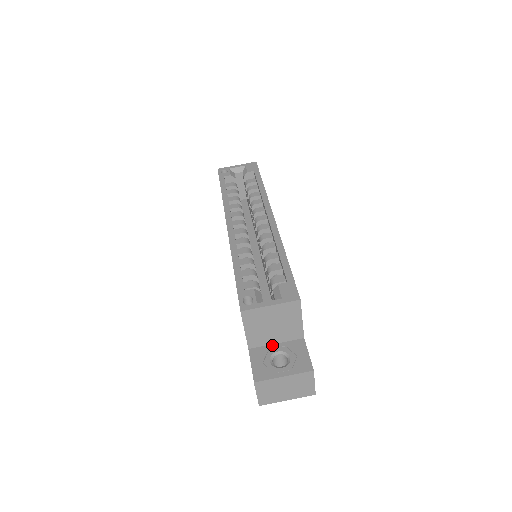
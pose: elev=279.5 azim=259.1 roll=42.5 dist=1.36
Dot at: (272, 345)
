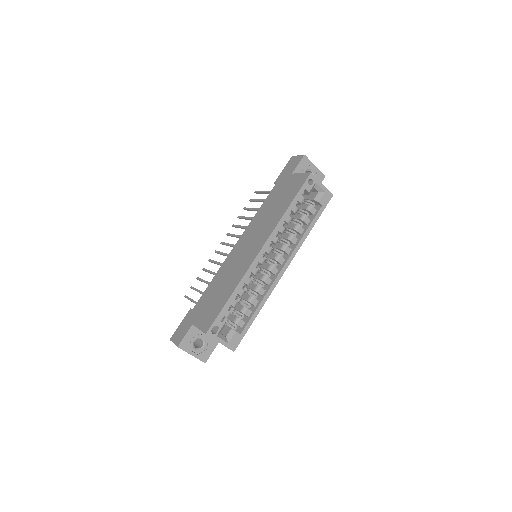
Dot at: occluded
